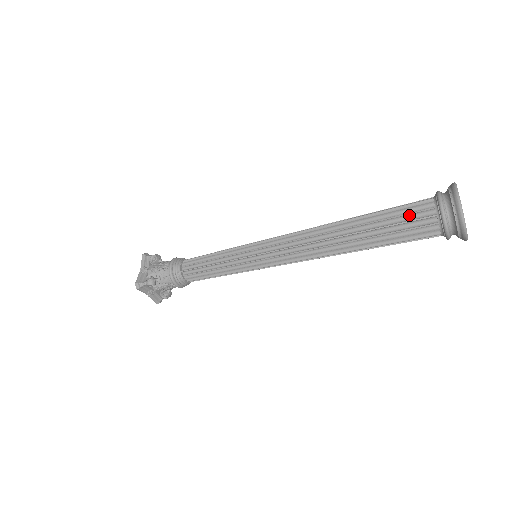
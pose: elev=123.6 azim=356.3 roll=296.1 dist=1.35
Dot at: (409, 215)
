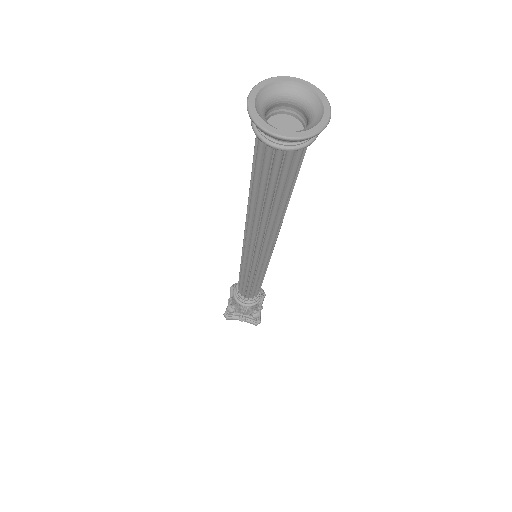
Dot at: (256, 151)
